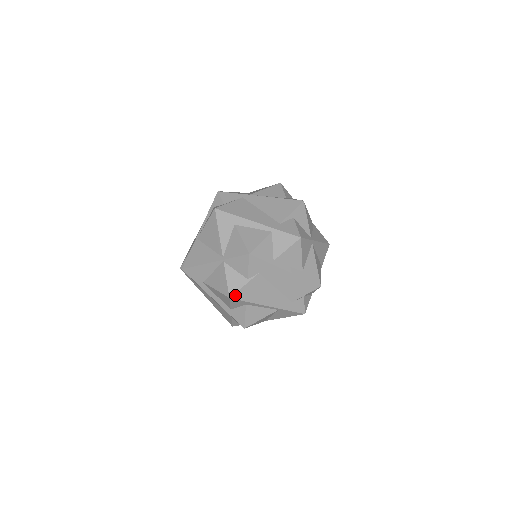
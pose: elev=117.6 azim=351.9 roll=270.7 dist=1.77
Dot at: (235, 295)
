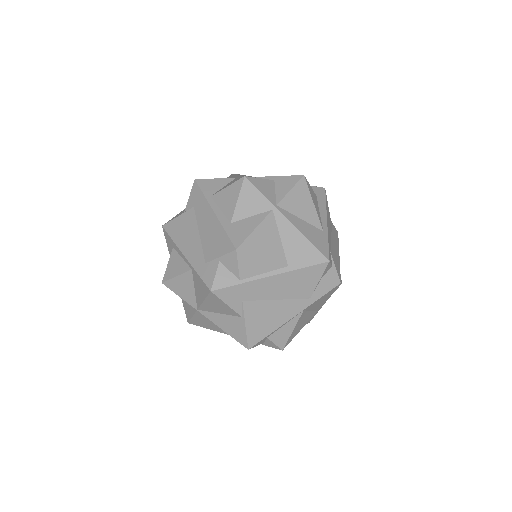
Dot at: (167, 225)
